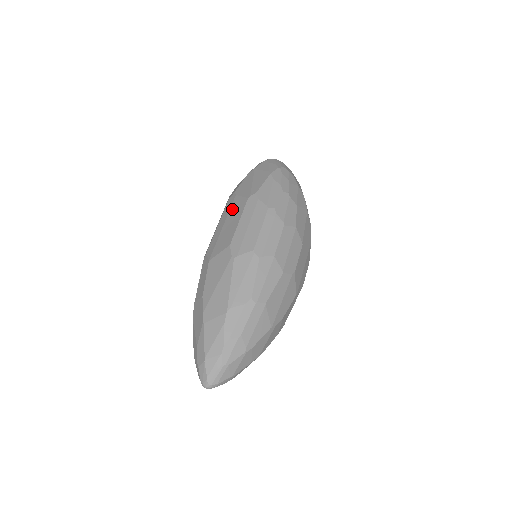
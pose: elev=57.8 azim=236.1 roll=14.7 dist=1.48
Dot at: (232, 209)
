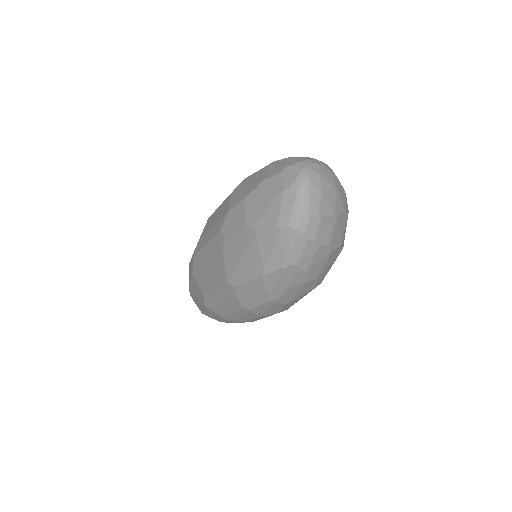
Dot at: (215, 261)
